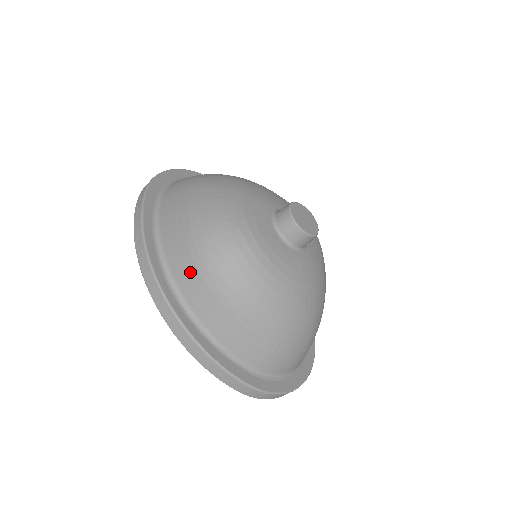
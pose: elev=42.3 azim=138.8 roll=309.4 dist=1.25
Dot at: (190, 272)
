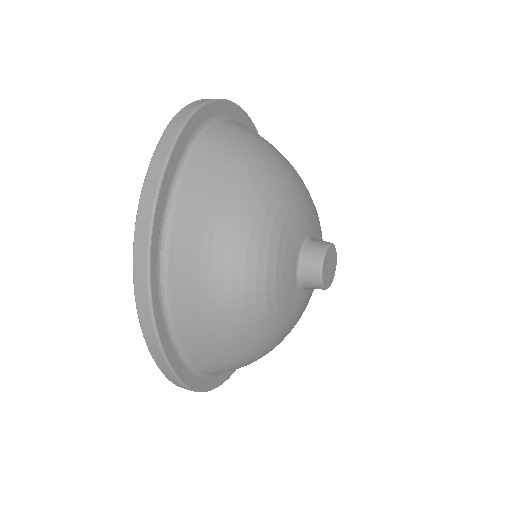
Dot at: (190, 275)
